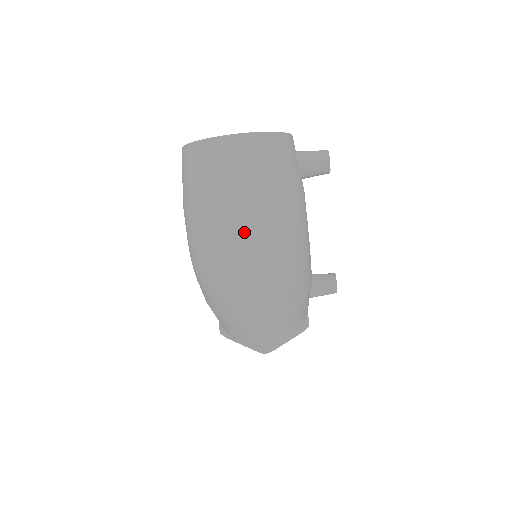
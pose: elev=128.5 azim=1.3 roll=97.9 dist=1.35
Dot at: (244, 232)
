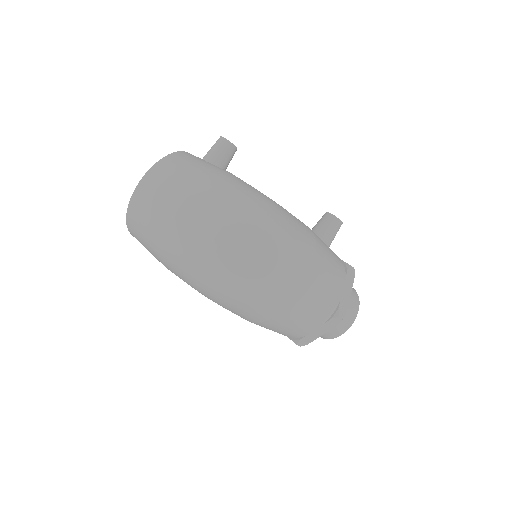
Dot at: (205, 223)
